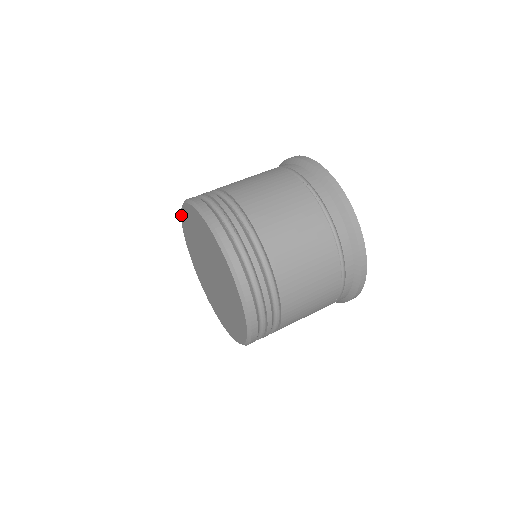
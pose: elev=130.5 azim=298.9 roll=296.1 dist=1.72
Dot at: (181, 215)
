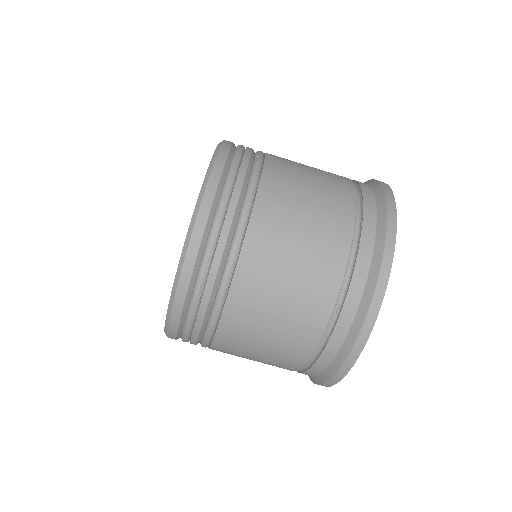
Dot at: occluded
